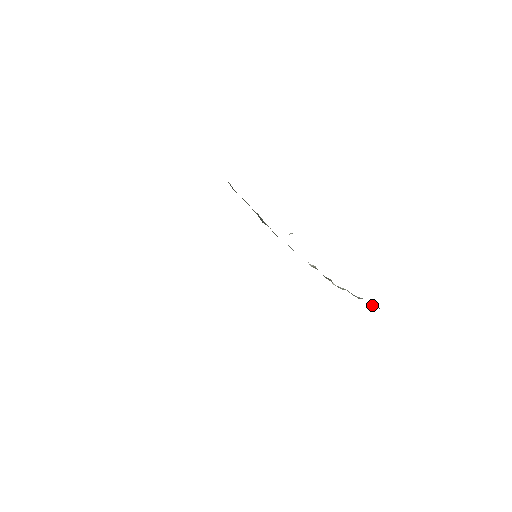
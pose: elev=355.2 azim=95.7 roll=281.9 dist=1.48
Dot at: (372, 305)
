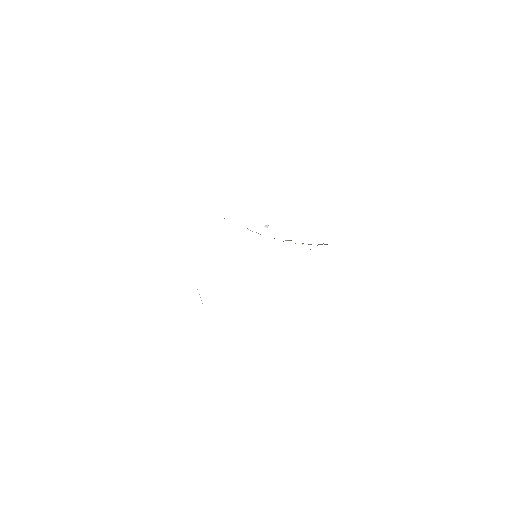
Dot at: occluded
